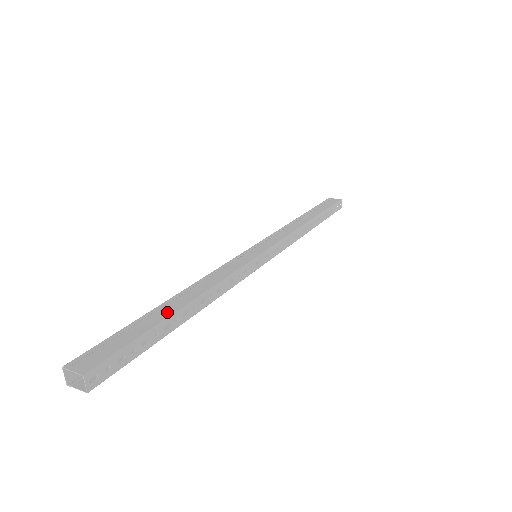
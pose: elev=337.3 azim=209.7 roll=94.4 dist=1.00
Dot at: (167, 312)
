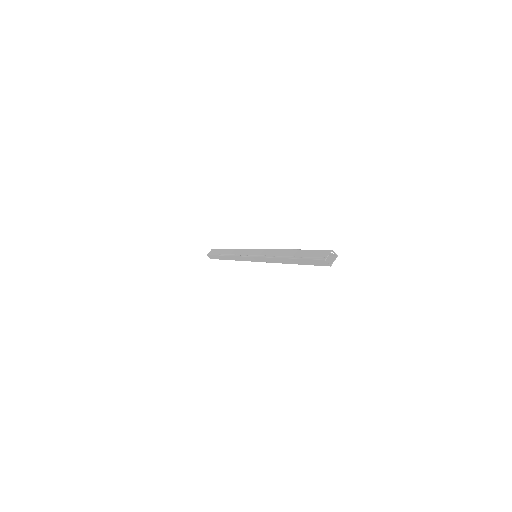
Dot at: (297, 252)
